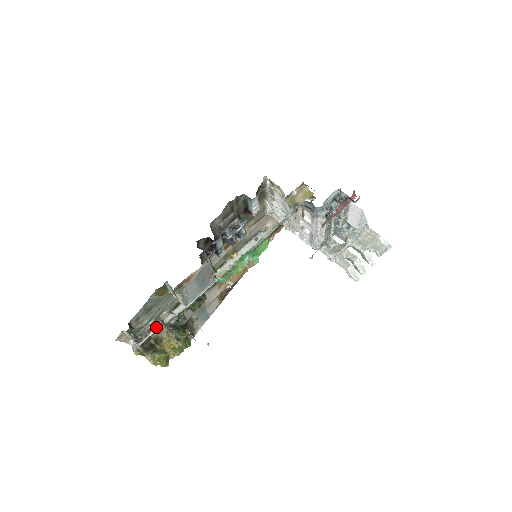
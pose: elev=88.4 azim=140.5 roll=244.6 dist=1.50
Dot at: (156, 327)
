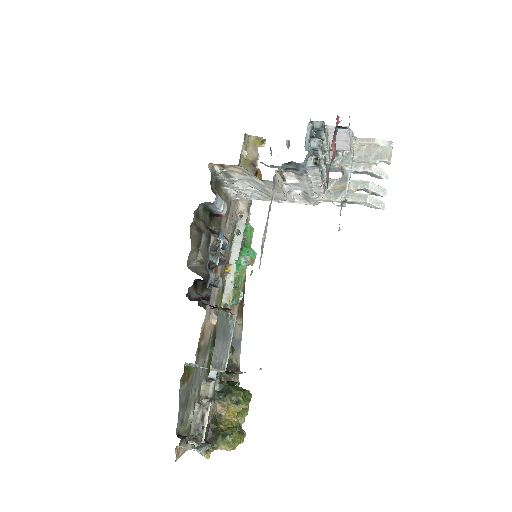
Dot at: (206, 410)
